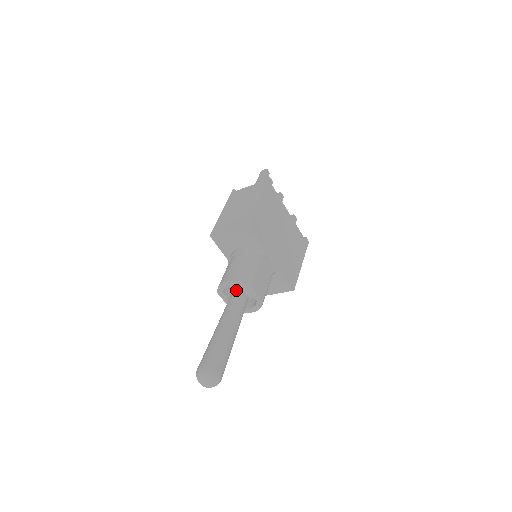
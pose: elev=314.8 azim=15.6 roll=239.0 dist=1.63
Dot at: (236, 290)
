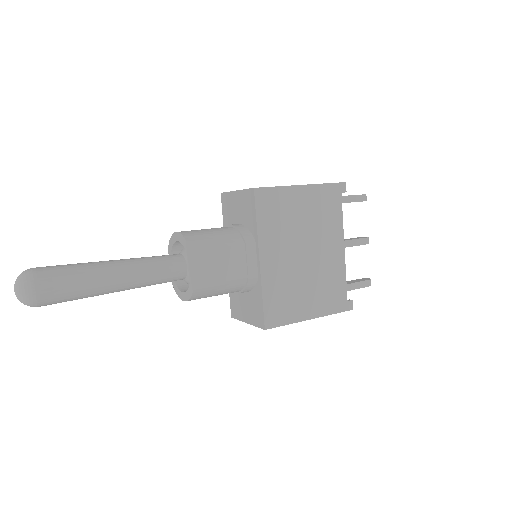
Dot at: (181, 253)
